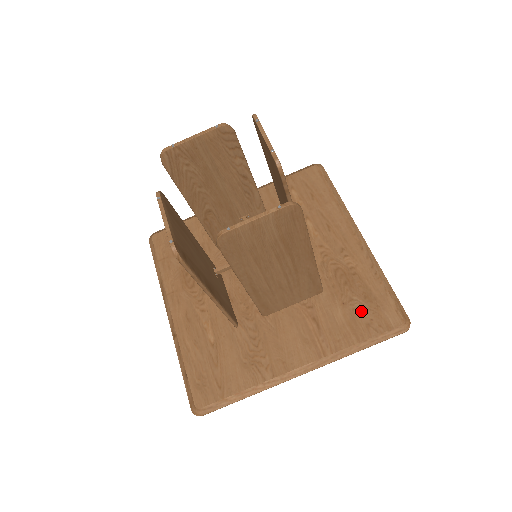
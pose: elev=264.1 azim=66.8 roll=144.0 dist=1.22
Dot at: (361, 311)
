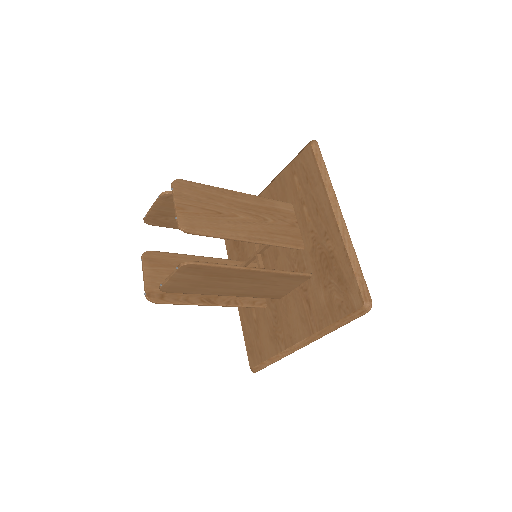
Dot at: (336, 294)
